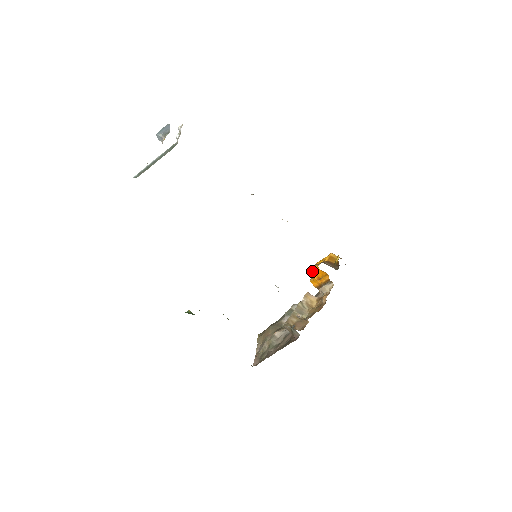
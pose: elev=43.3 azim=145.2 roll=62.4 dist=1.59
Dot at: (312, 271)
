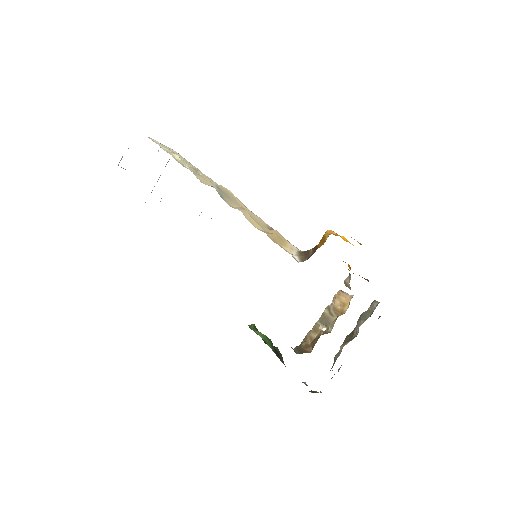
Dot at: occluded
